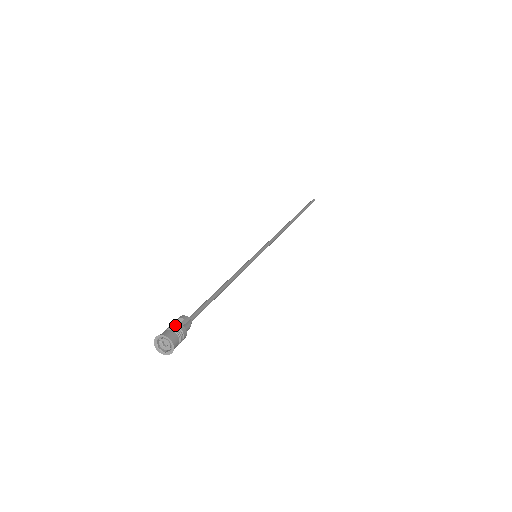
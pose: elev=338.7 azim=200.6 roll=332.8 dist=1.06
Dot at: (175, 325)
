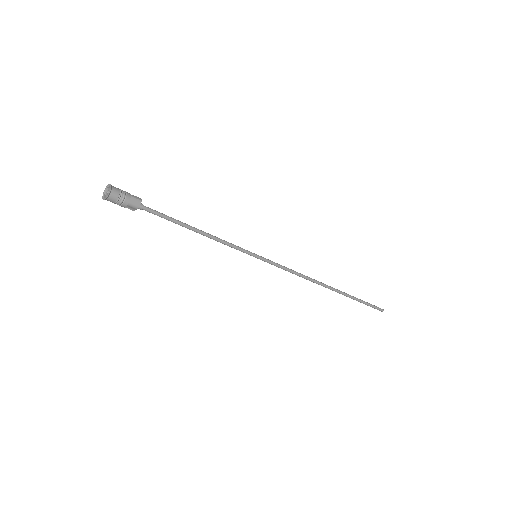
Dot at: (126, 192)
